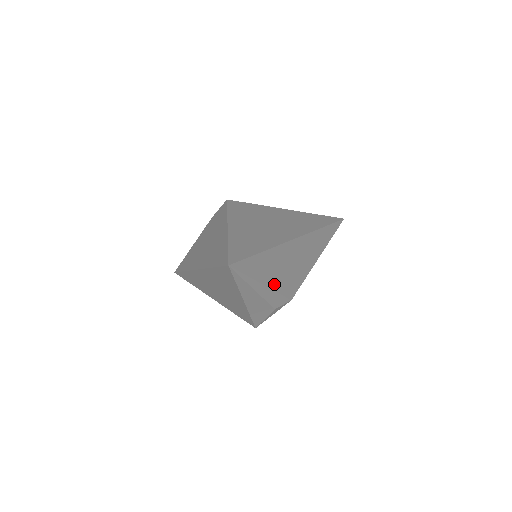
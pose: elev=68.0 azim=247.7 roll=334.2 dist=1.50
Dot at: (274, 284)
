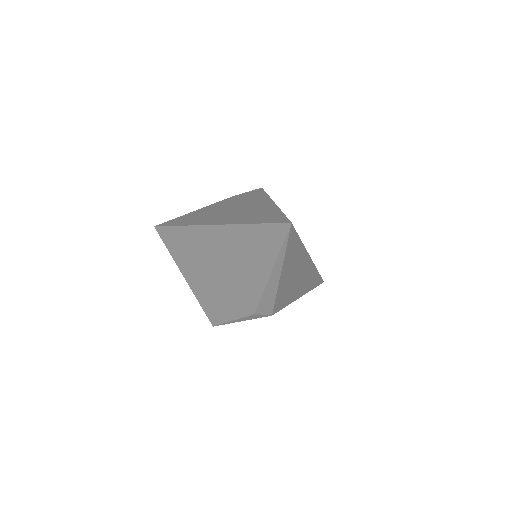
Dot at: (281, 284)
